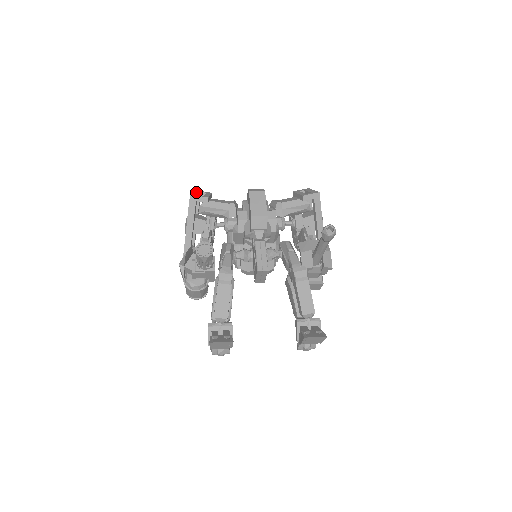
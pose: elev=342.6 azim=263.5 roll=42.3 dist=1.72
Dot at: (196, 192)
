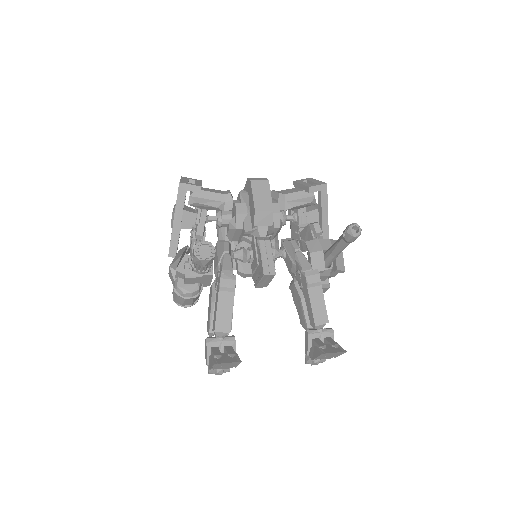
Dot at: (184, 179)
